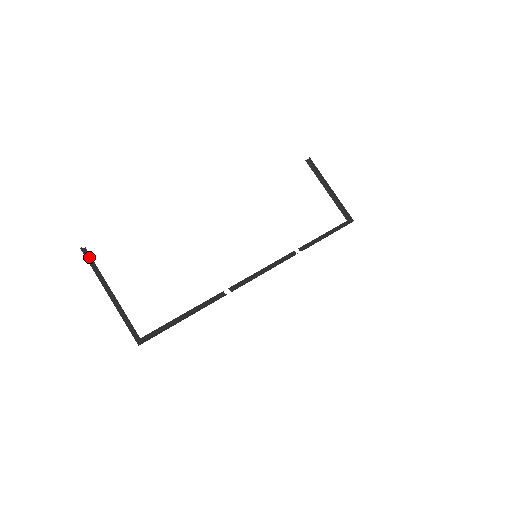
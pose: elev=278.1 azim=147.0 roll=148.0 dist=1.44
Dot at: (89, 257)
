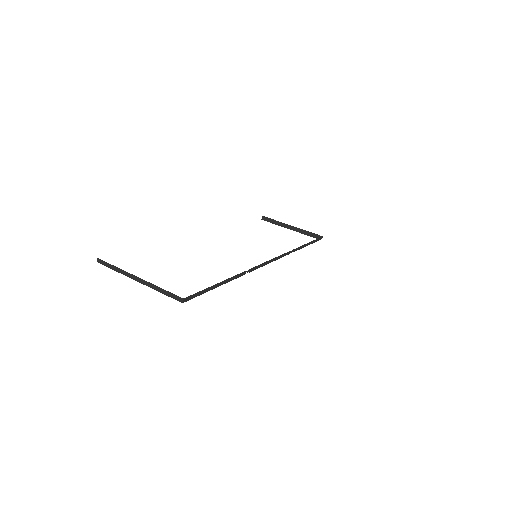
Dot at: (107, 265)
